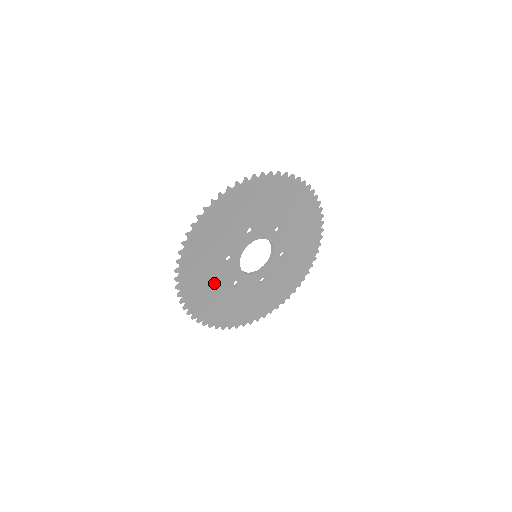
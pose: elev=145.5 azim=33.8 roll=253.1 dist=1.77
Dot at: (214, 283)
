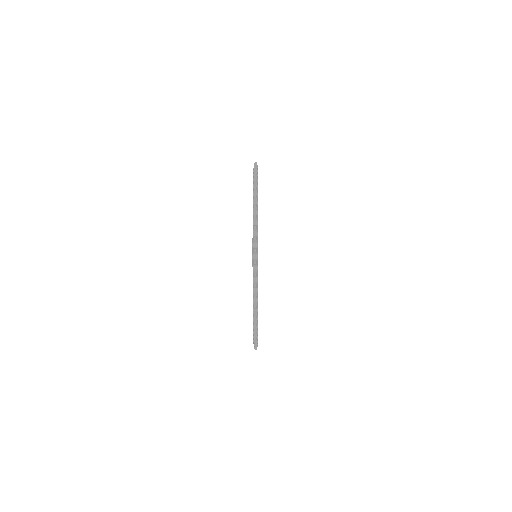
Dot at: occluded
